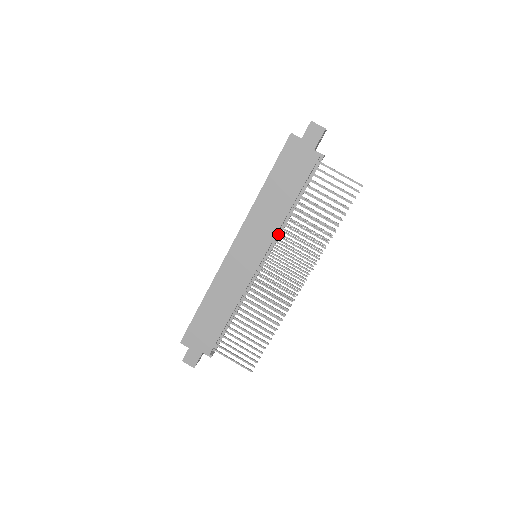
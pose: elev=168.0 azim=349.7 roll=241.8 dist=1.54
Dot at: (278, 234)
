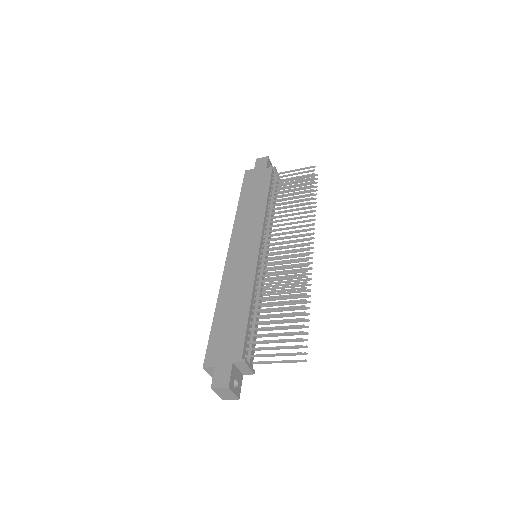
Dot at: (267, 230)
